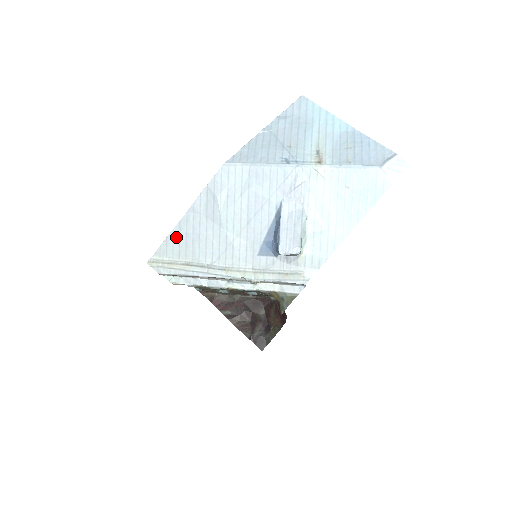
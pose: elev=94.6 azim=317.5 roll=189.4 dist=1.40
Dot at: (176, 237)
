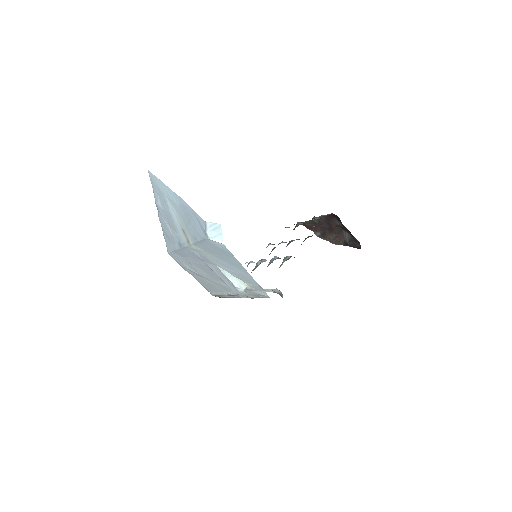
Dot at: (204, 285)
